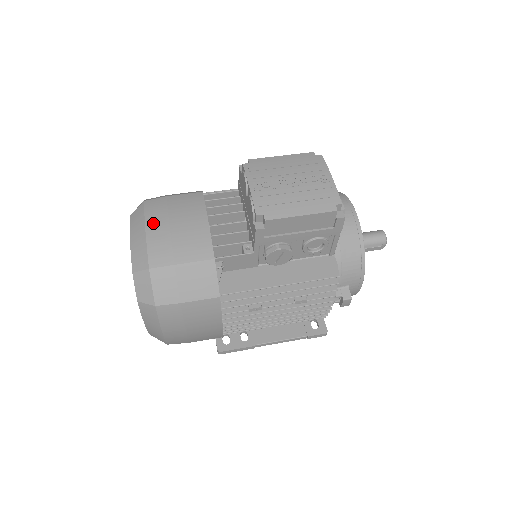
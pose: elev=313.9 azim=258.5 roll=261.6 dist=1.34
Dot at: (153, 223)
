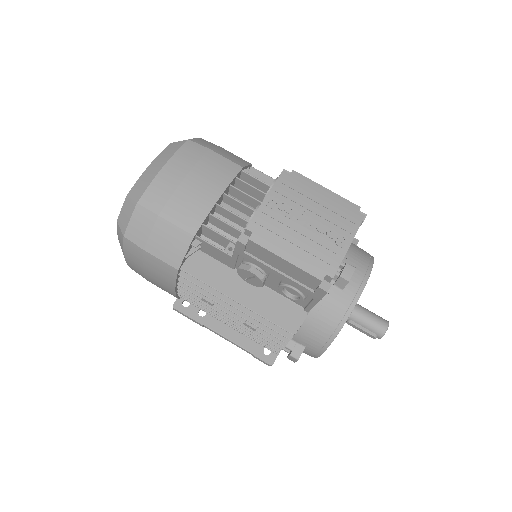
Dot at: (174, 165)
